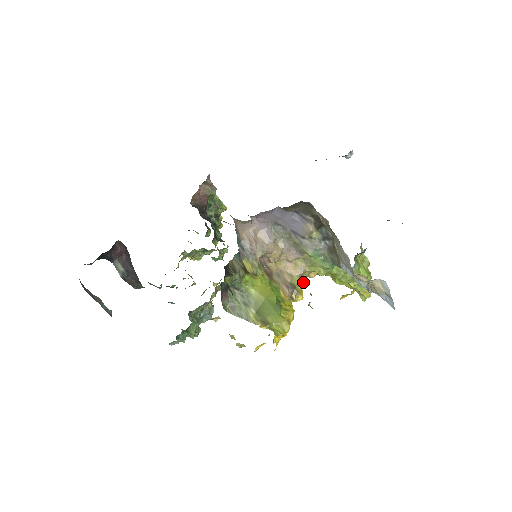
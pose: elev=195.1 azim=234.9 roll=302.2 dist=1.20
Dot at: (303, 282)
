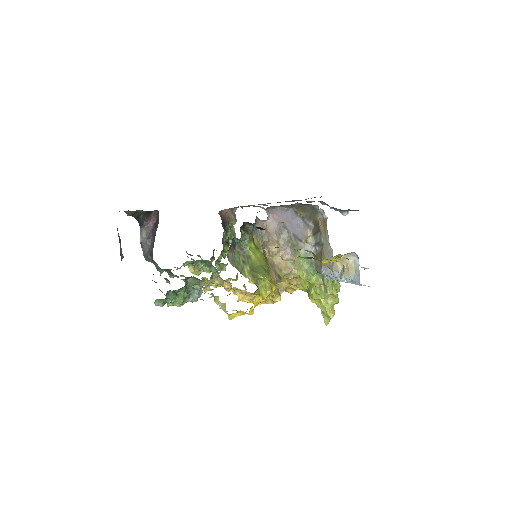
Dot at: (284, 289)
